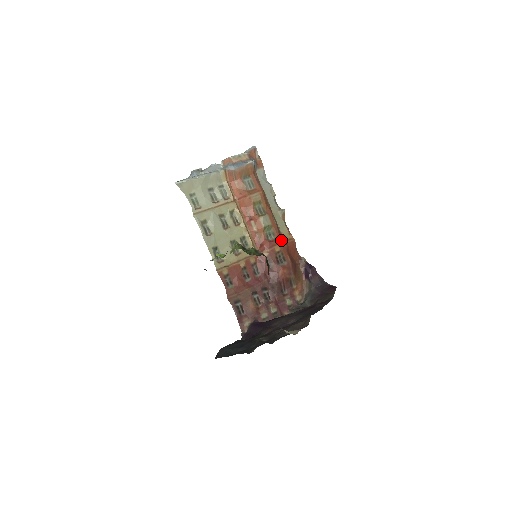
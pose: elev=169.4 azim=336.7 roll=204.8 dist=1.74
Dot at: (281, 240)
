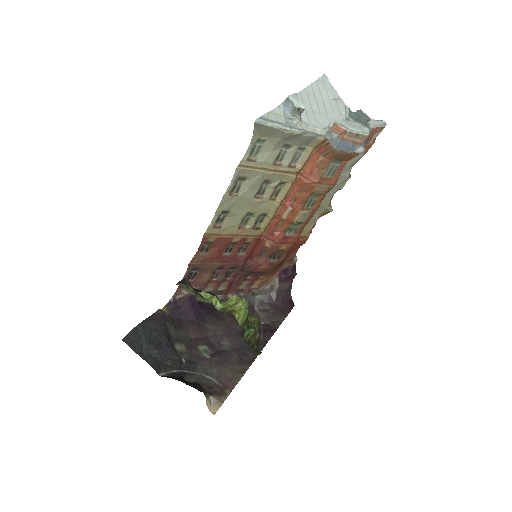
Dot at: (296, 241)
